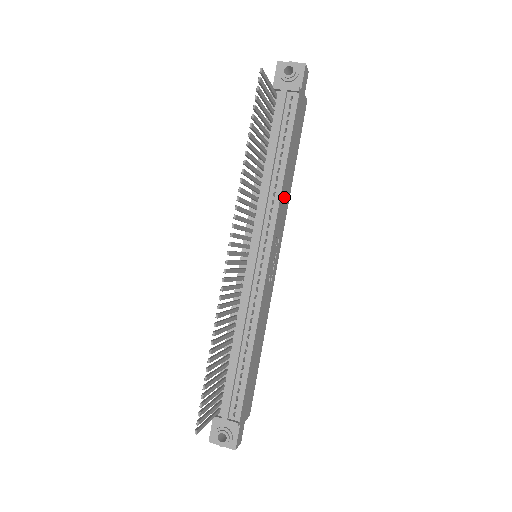
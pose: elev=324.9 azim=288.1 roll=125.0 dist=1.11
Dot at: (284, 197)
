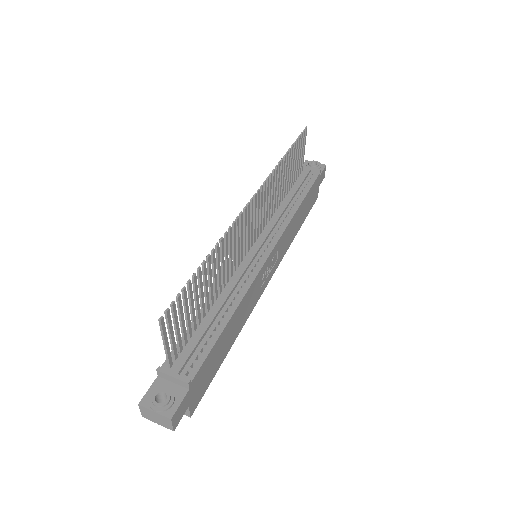
Dot at: (291, 230)
